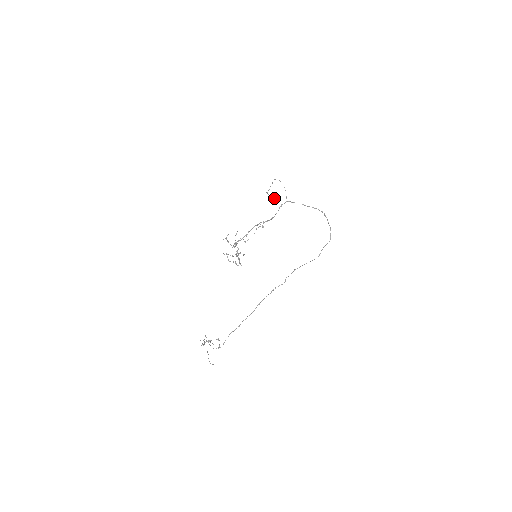
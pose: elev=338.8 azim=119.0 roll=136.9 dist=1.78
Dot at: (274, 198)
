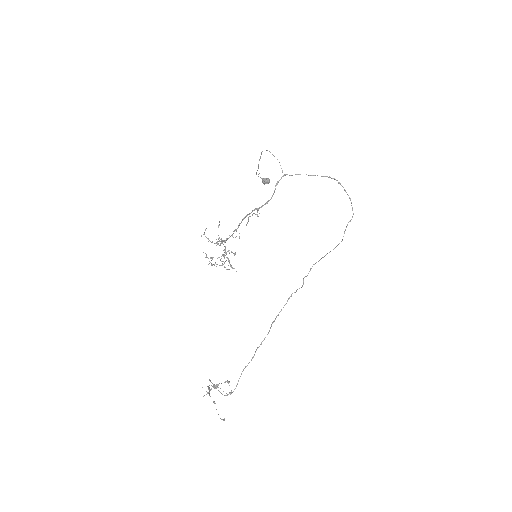
Dot at: (268, 181)
